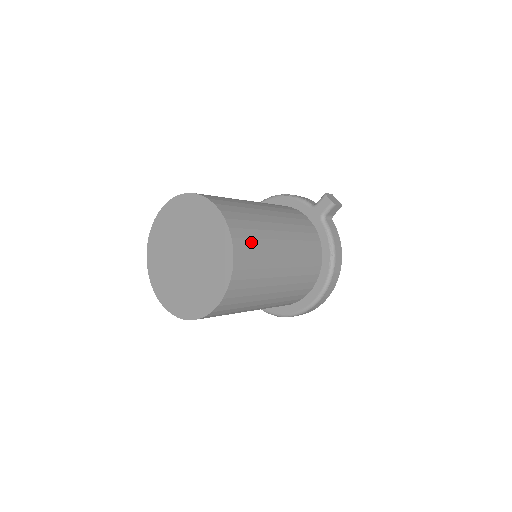
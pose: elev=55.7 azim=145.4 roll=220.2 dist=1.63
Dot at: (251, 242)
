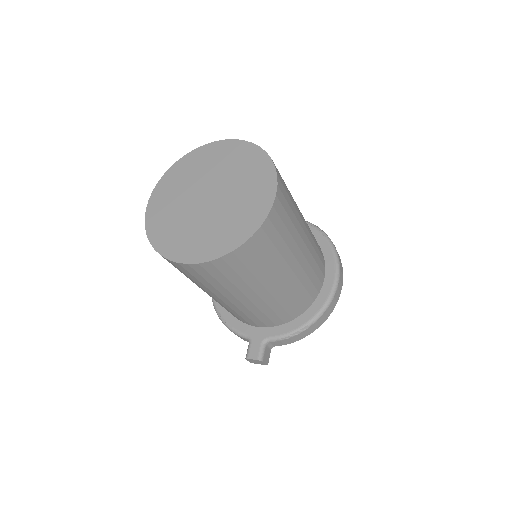
Dot at: occluded
